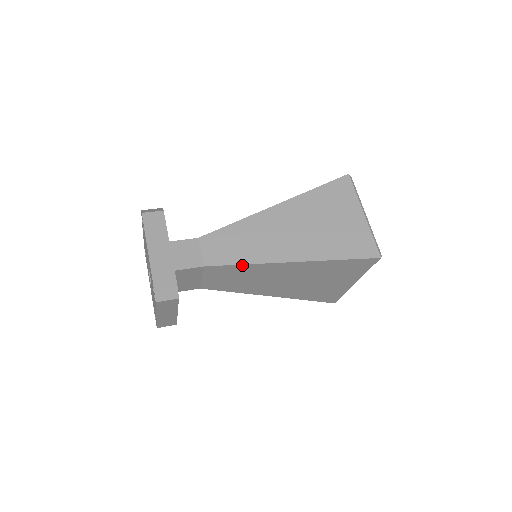
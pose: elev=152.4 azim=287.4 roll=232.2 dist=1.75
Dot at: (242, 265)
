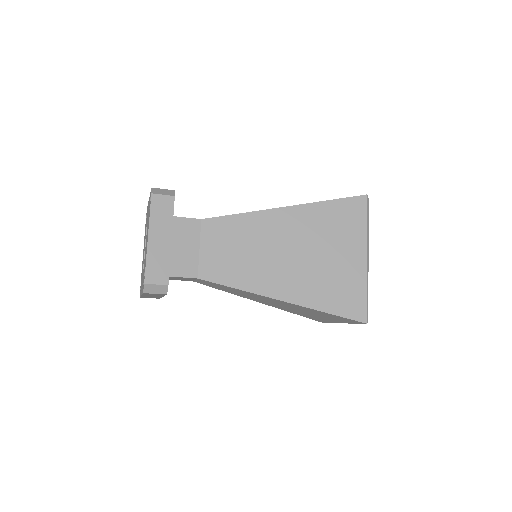
Dot at: (238, 216)
